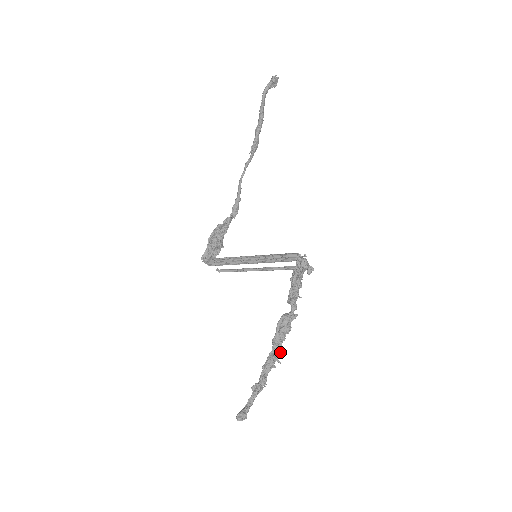
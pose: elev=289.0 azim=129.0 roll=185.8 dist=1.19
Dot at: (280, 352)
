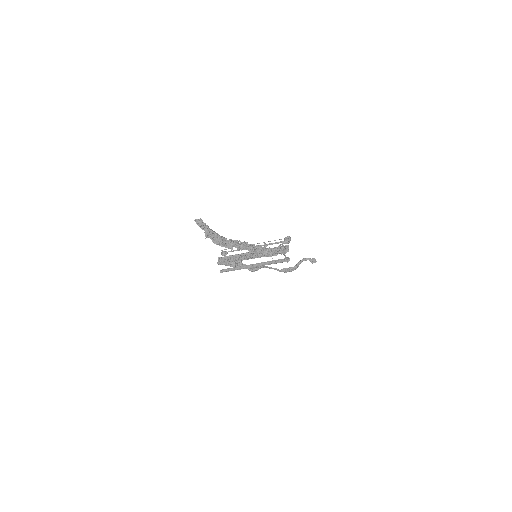
Dot at: (243, 243)
